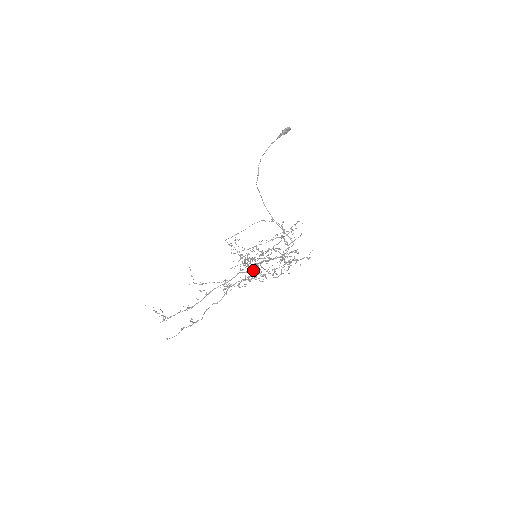
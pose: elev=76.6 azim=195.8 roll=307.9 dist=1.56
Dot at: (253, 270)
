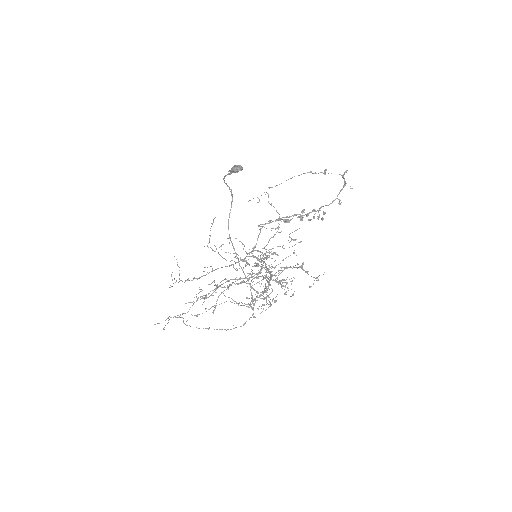
Dot at: (269, 252)
